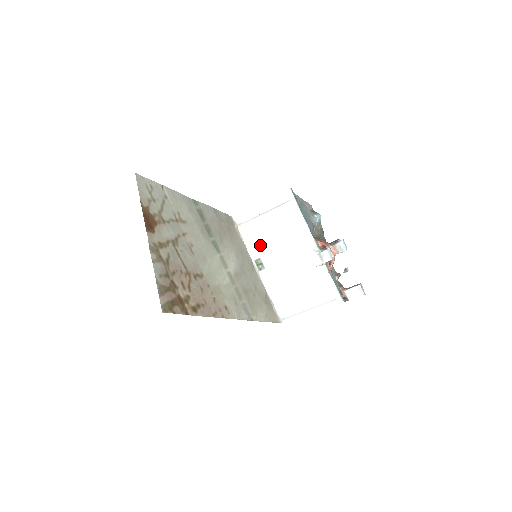
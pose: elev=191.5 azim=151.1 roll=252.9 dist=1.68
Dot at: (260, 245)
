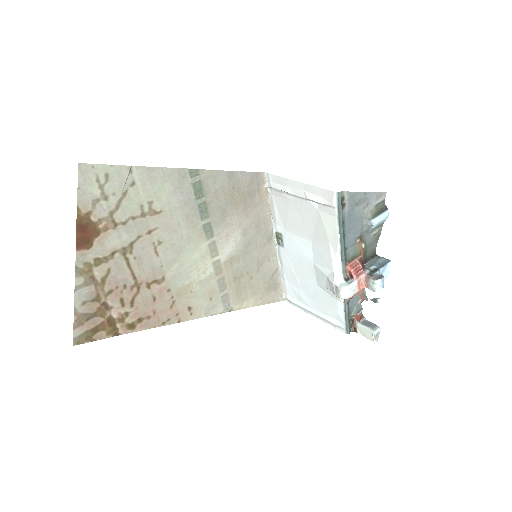
Dot at: (285, 223)
